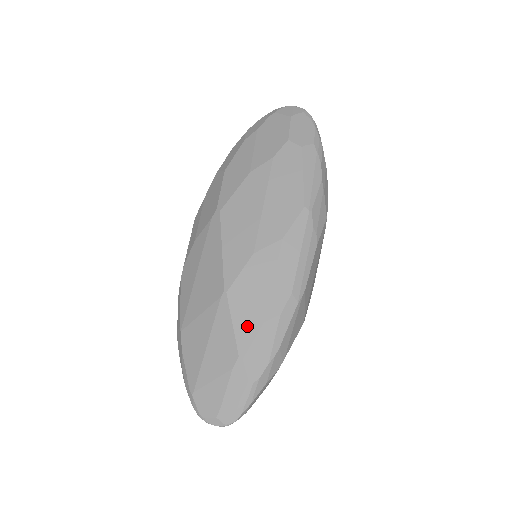
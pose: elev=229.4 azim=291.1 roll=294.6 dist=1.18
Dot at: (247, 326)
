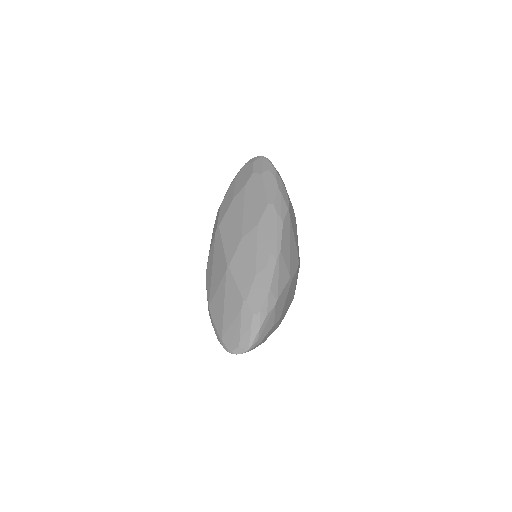
Dot at: (245, 281)
